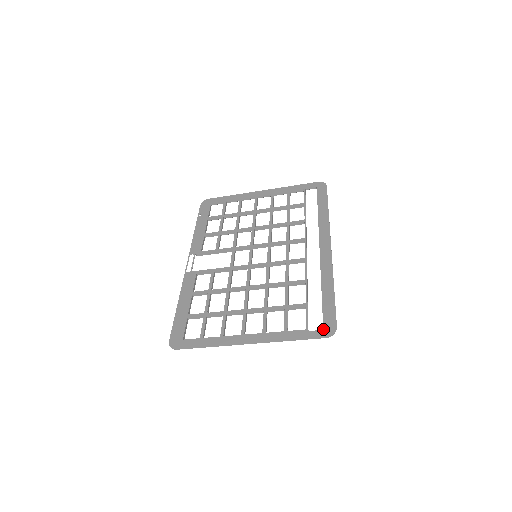
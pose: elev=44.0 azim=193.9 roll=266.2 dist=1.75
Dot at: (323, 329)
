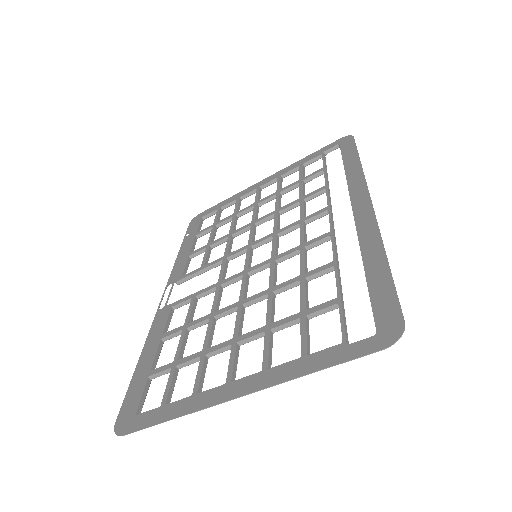
Dot at: (376, 333)
